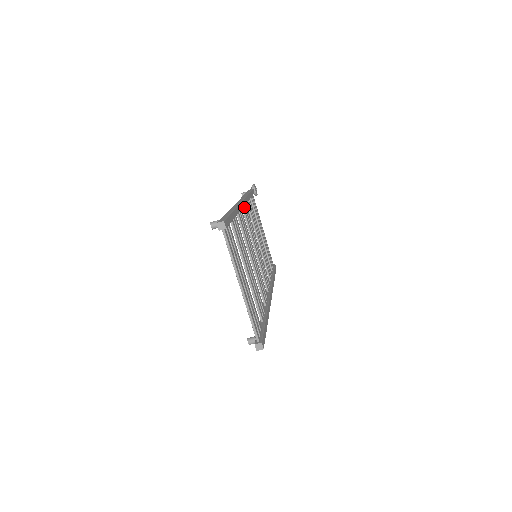
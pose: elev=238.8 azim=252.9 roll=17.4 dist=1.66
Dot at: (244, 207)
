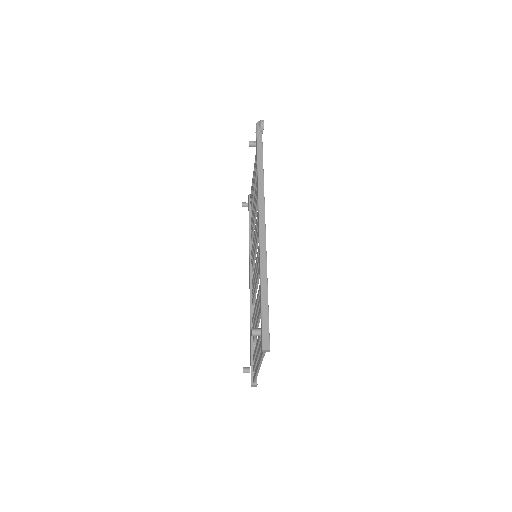
Dot at: occluded
